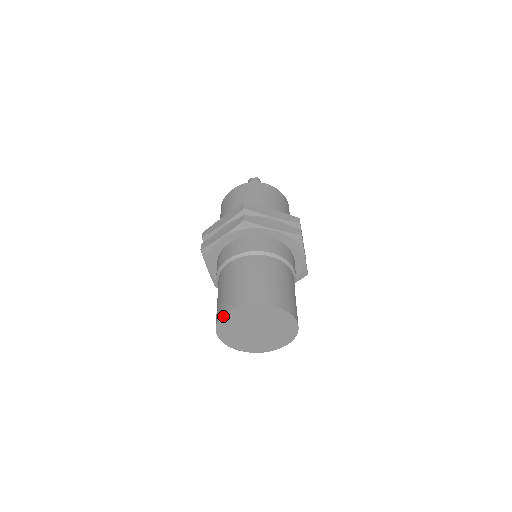
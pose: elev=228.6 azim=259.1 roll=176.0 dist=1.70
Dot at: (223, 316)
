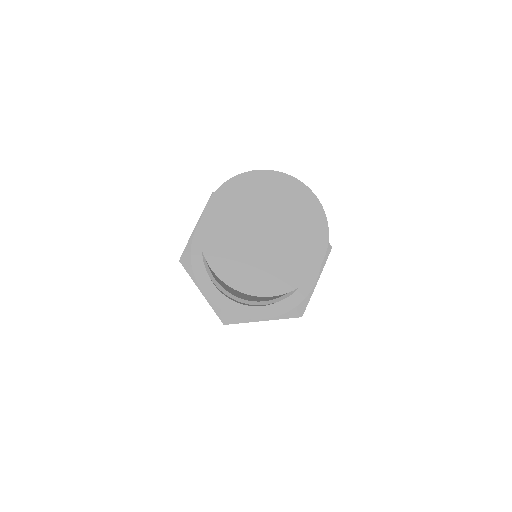
Dot at: (244, 174)
